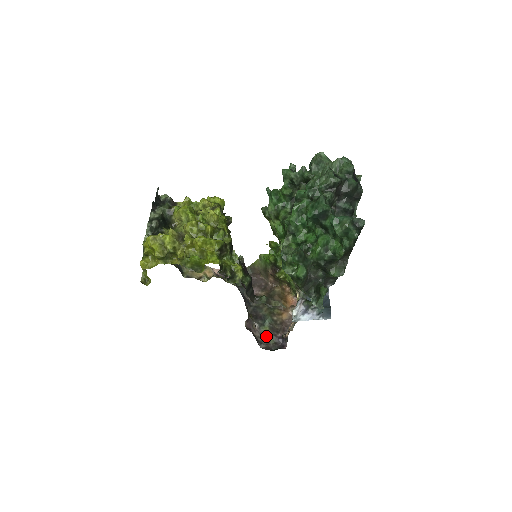
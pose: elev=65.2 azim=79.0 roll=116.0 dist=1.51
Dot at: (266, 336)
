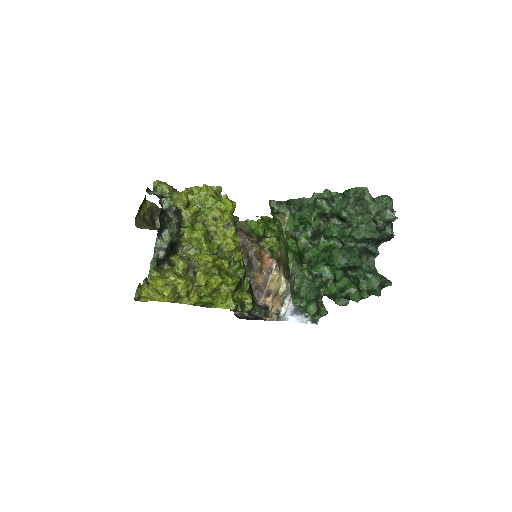
Dot at: occluded
